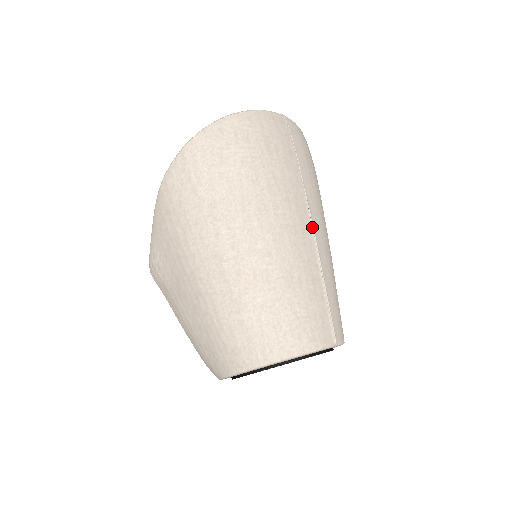
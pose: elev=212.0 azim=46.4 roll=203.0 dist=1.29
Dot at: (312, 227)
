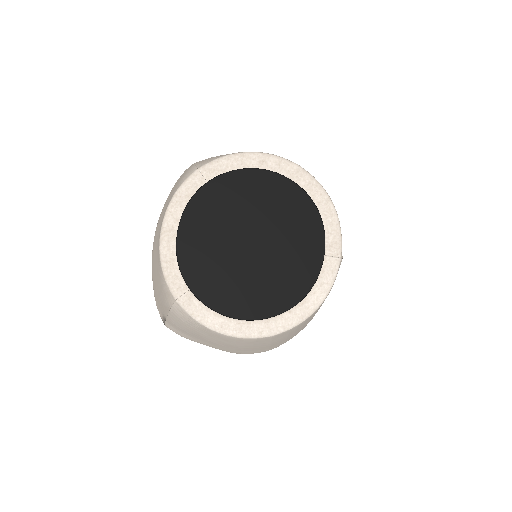
Dot at: occluded
